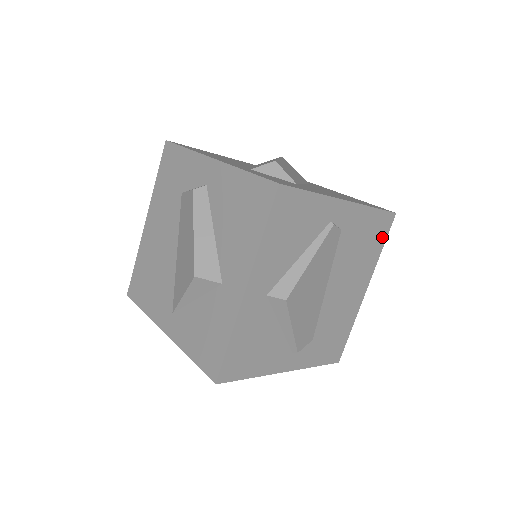
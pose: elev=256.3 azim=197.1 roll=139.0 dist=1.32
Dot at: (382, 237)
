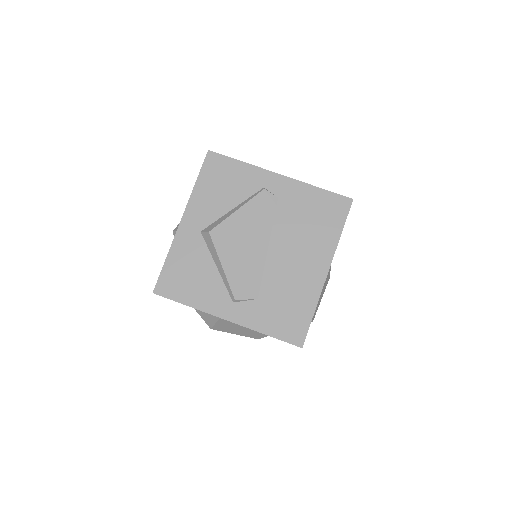
Dot at: (338, 219)
